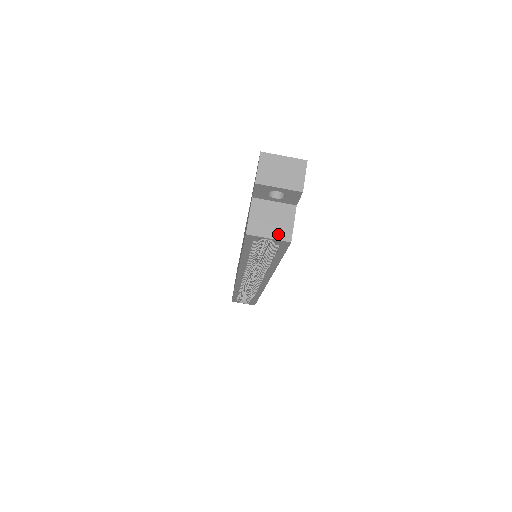
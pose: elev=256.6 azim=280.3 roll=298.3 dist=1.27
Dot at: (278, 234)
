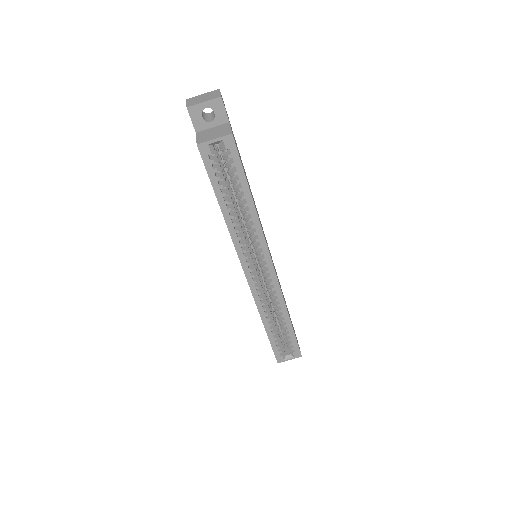
Dot at: (221, 135)
